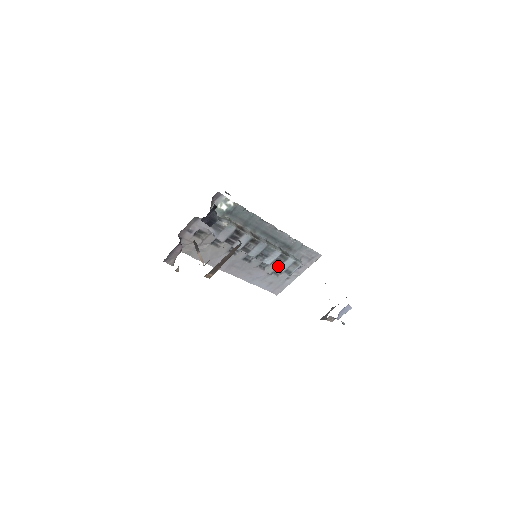
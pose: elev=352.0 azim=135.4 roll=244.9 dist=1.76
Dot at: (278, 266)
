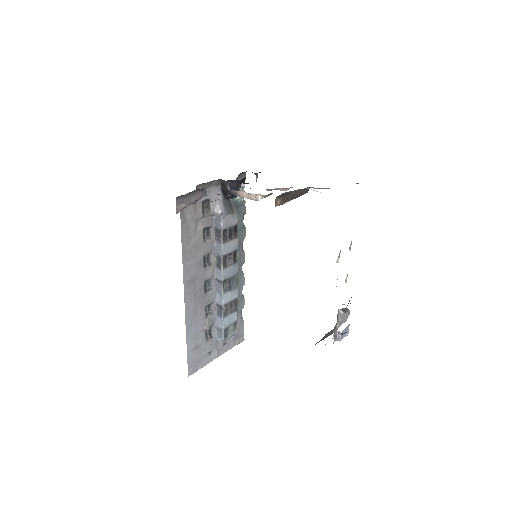
Dot at: (225, 315)
